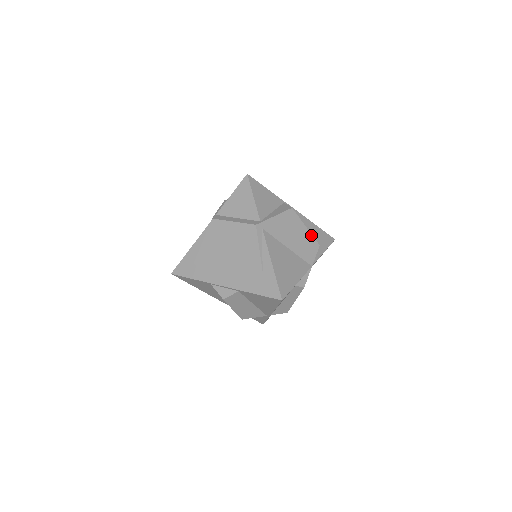
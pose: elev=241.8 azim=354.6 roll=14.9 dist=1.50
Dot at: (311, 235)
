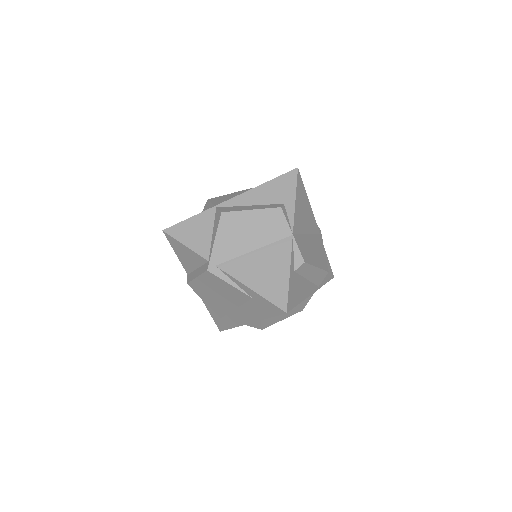
Dot at: (263, 210)
